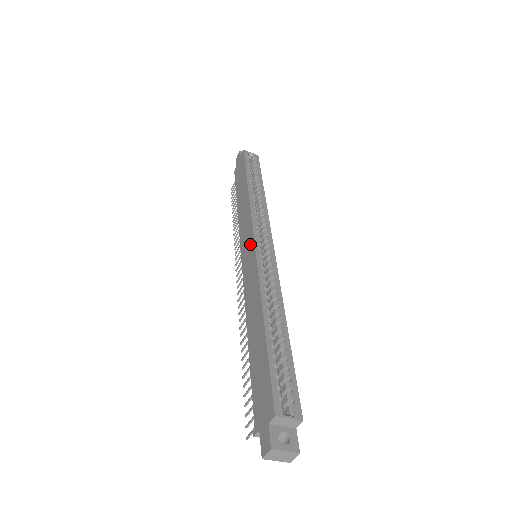
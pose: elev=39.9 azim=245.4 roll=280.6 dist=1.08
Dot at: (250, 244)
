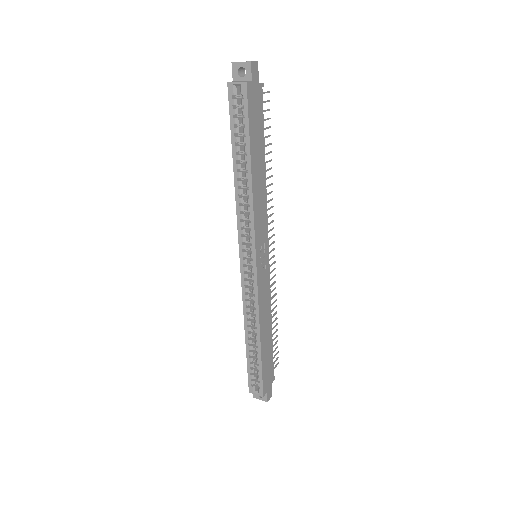
Dot at: (243, 257)
